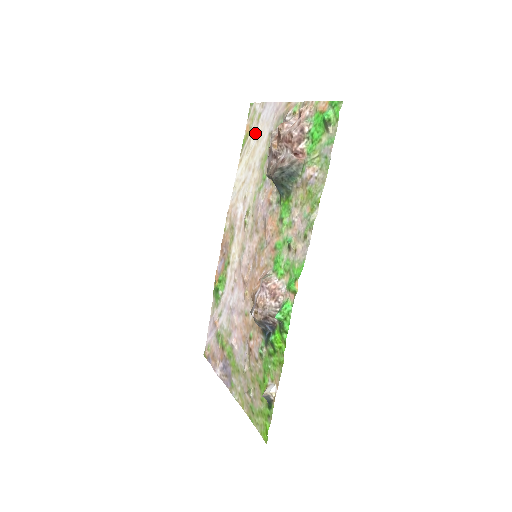
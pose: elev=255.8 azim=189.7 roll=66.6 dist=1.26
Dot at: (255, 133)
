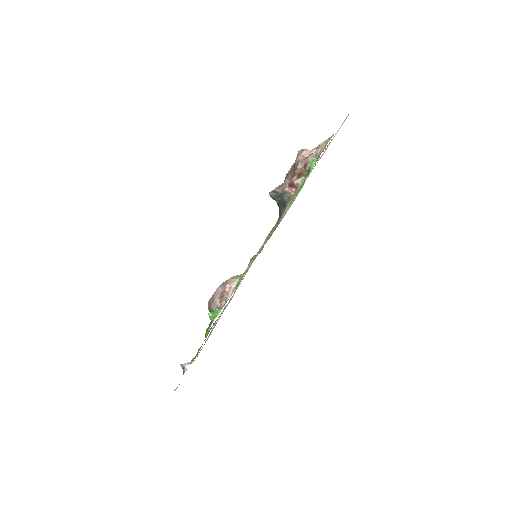
Dot at: occluded
